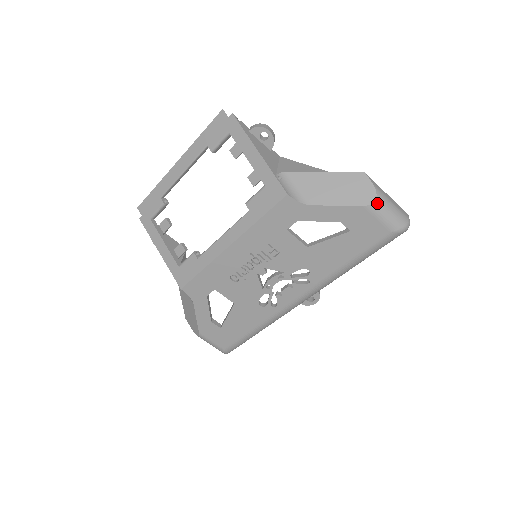
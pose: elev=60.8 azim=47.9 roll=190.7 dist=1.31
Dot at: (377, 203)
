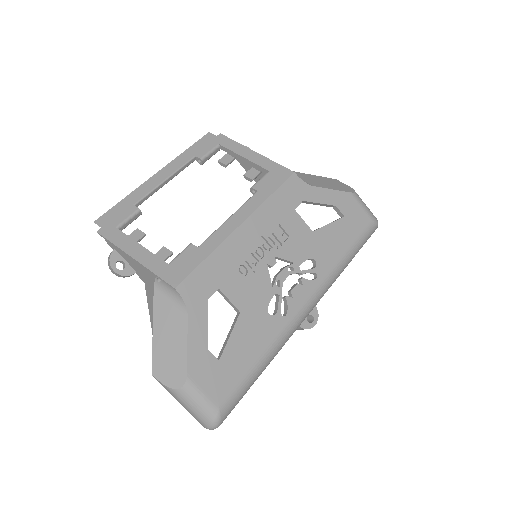
Dot at: (357, 194)
